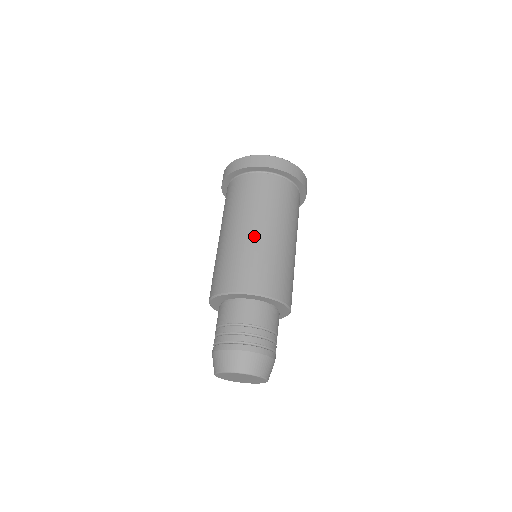
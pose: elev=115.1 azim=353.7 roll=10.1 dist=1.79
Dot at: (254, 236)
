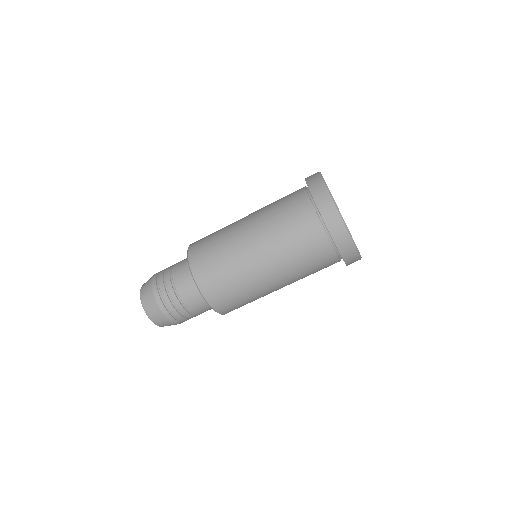
Dot at: (252, 263)
